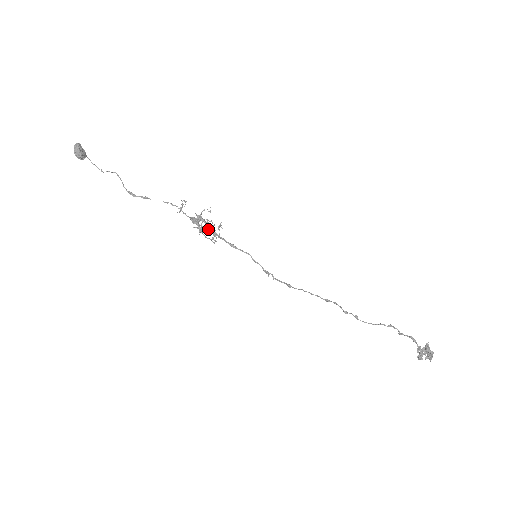
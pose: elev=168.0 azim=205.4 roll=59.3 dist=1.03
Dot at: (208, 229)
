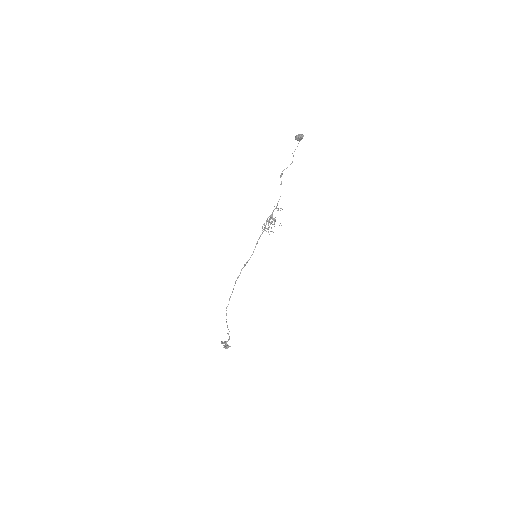
Dot at: occluded
